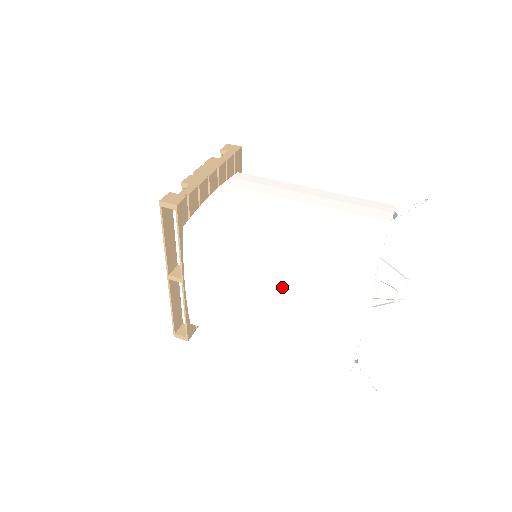
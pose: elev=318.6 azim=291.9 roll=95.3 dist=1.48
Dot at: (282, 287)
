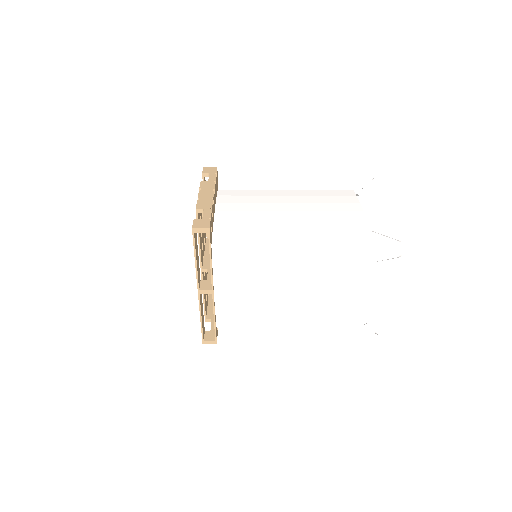
Dot at: (303, 273)
